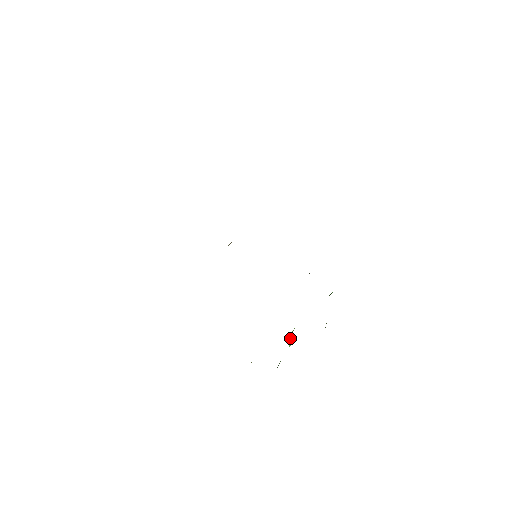
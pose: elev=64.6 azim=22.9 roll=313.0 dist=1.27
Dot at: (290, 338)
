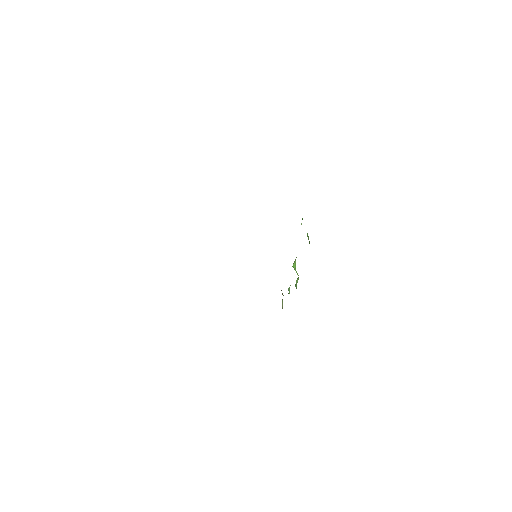
Dot at: (295, 270)
